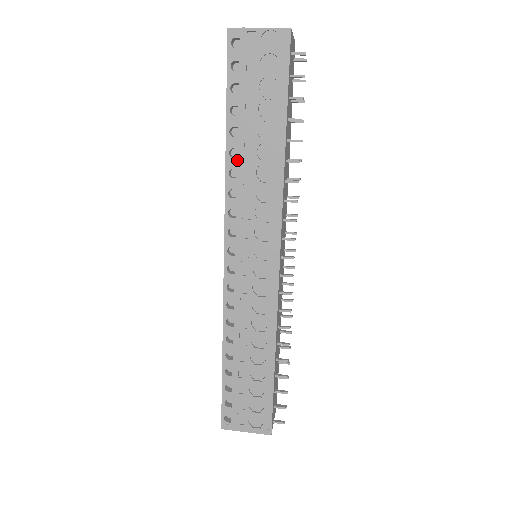
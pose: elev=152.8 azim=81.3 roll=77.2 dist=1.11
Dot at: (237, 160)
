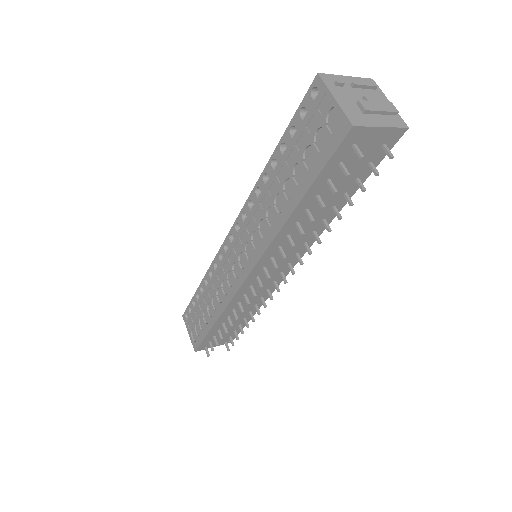
Dot at: (264, 186)
